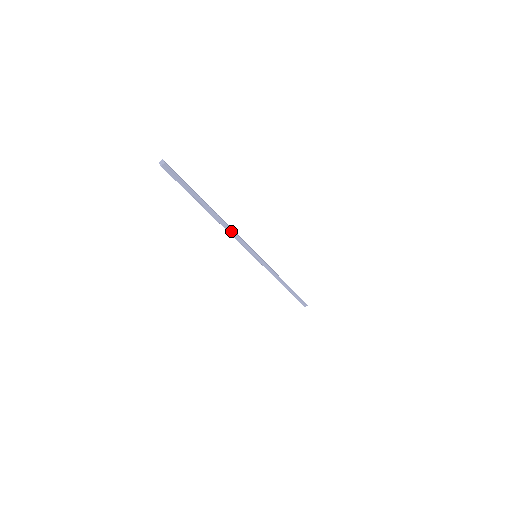
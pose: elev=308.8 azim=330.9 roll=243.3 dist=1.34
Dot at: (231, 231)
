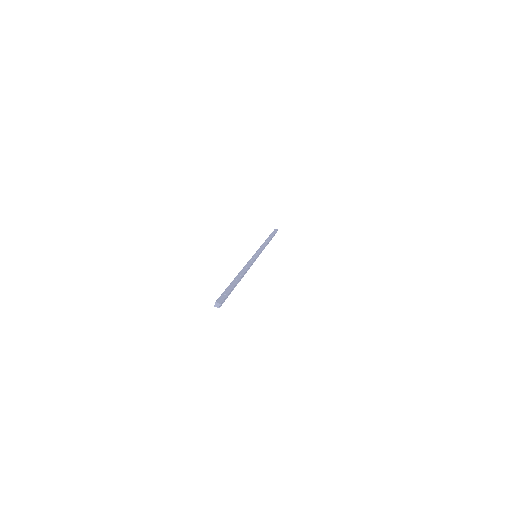
Dot at: (247, 270)
